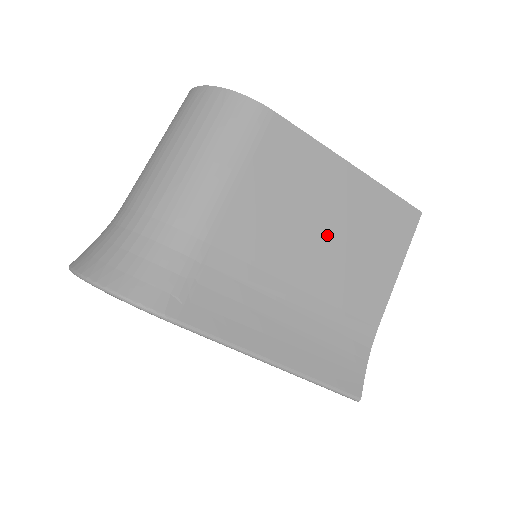
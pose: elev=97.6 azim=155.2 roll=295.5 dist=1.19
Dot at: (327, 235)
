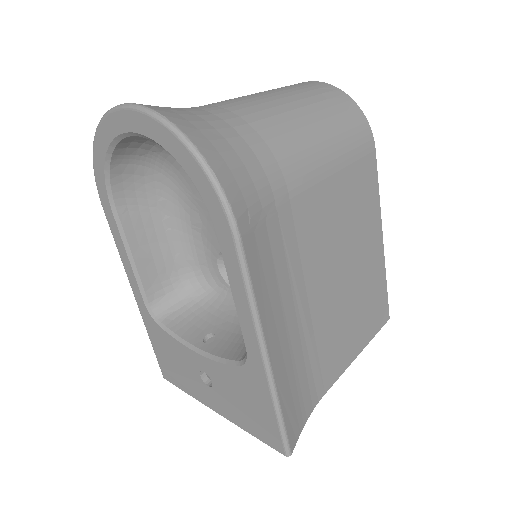
Dot at: (346, 277)
